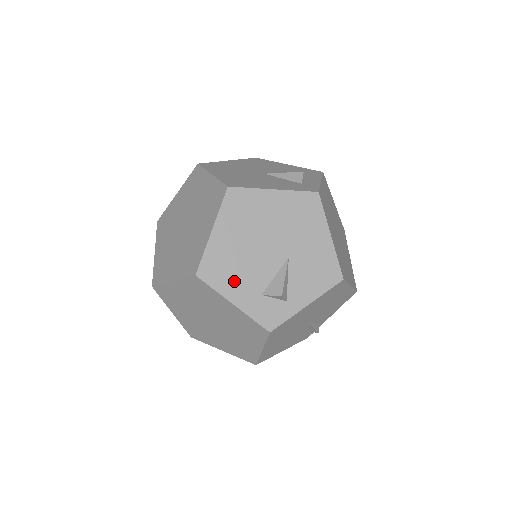
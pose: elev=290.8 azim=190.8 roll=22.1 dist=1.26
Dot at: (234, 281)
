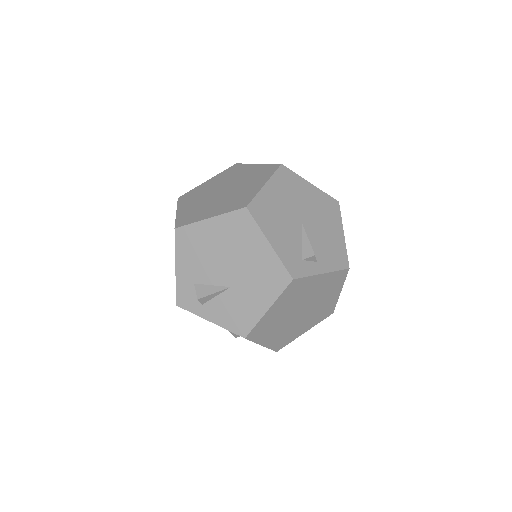
Dot at: (189, 258)
